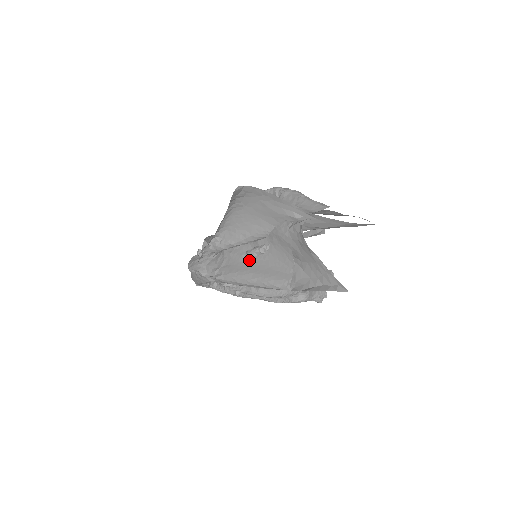
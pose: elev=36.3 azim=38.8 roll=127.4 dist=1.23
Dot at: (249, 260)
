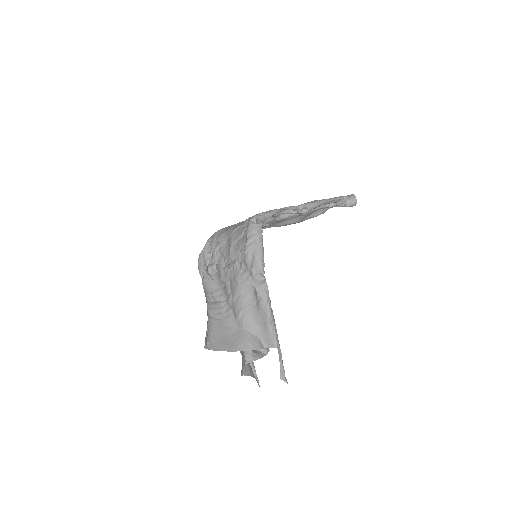
Dot at: occluded
